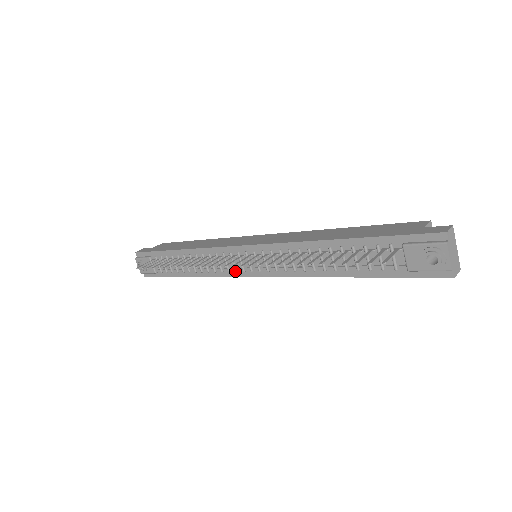
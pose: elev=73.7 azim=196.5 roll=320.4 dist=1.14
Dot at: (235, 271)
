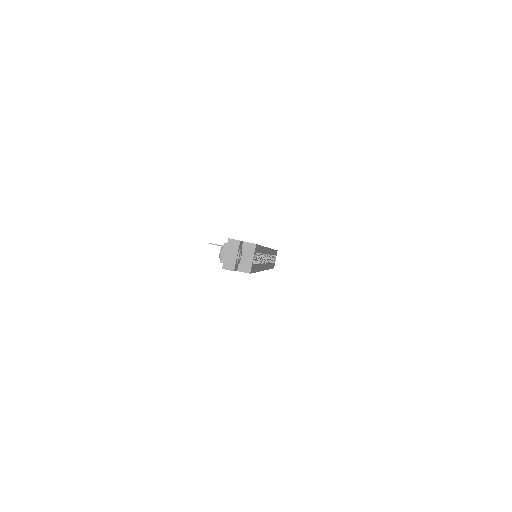
Dot at: occluded
